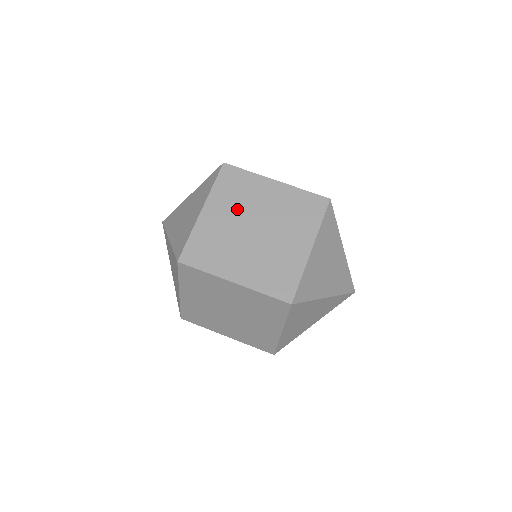
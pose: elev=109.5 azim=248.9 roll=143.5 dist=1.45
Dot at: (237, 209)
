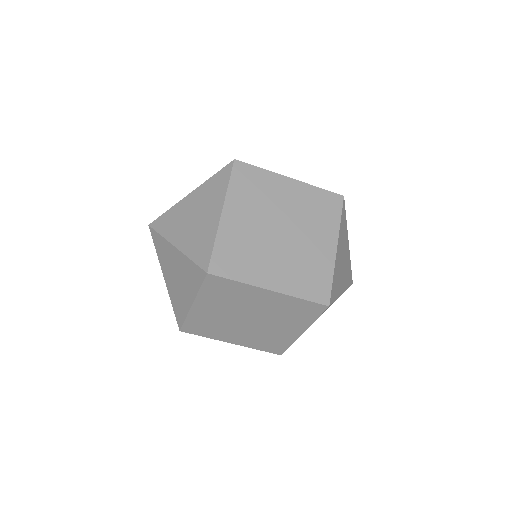
Dot at: (258, 210)
